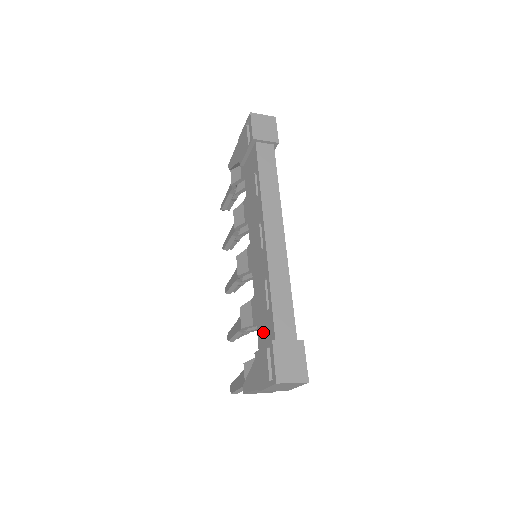
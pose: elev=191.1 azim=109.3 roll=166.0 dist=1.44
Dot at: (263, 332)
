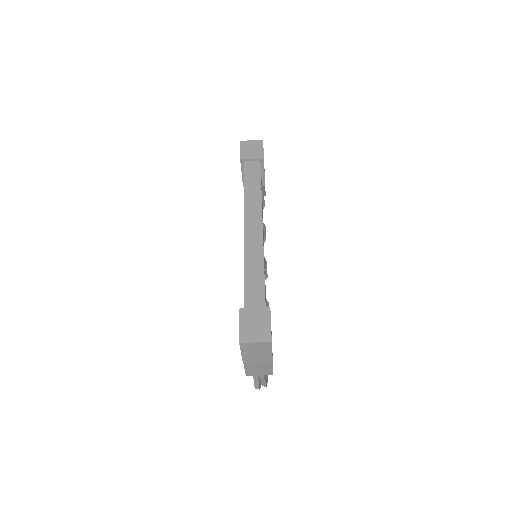
Dot at: occluded
